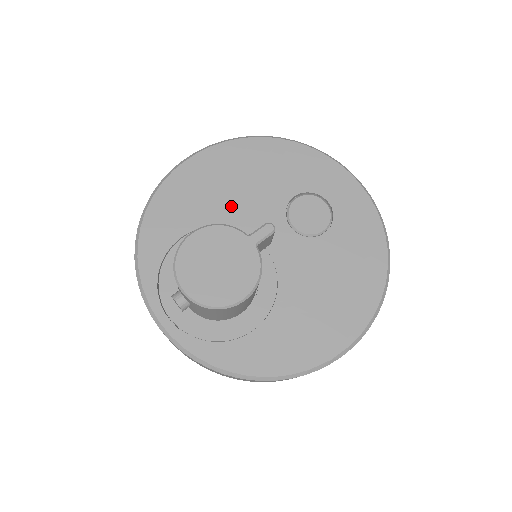
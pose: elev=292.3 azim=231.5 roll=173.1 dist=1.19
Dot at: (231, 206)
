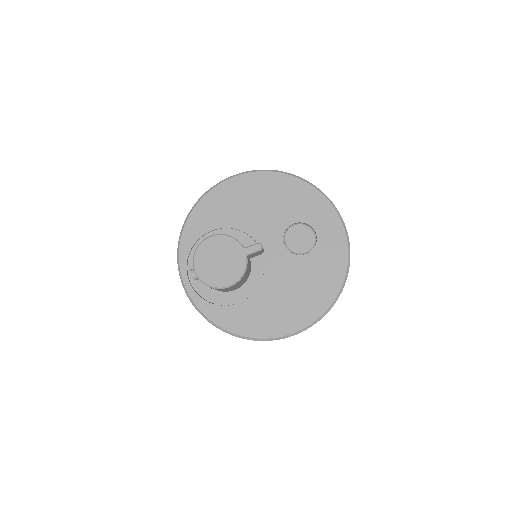
Dot at: (249, 218)
